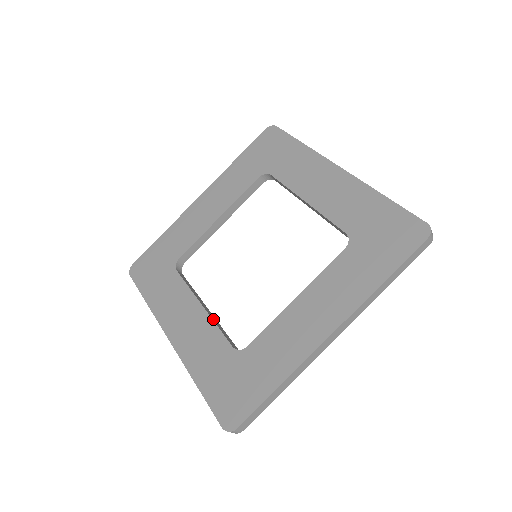
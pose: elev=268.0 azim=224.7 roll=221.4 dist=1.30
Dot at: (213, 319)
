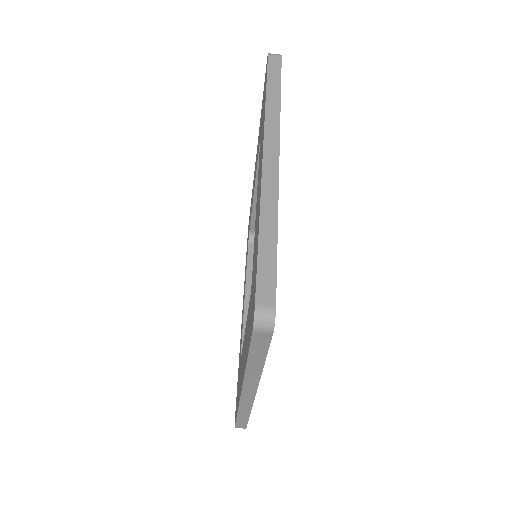
Dot at: occluded
